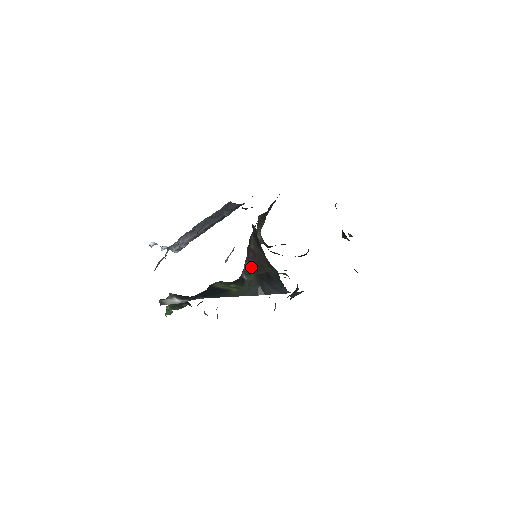
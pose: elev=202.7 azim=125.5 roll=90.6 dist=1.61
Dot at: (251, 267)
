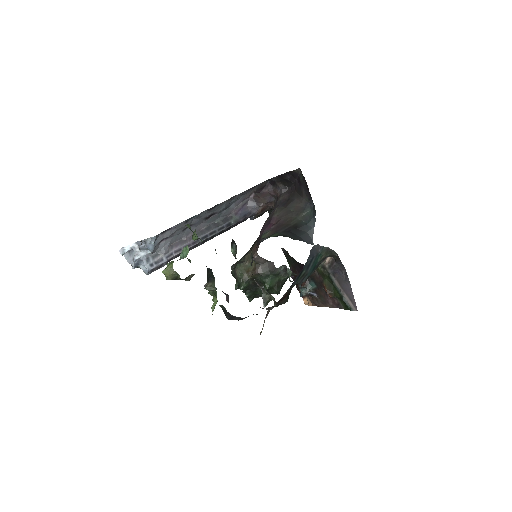
Dot at: (274, 230)
